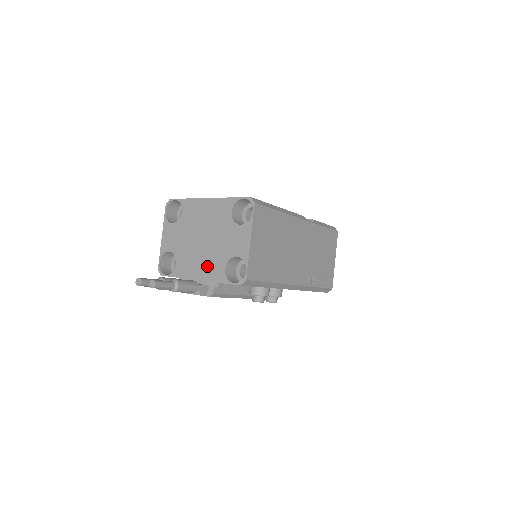
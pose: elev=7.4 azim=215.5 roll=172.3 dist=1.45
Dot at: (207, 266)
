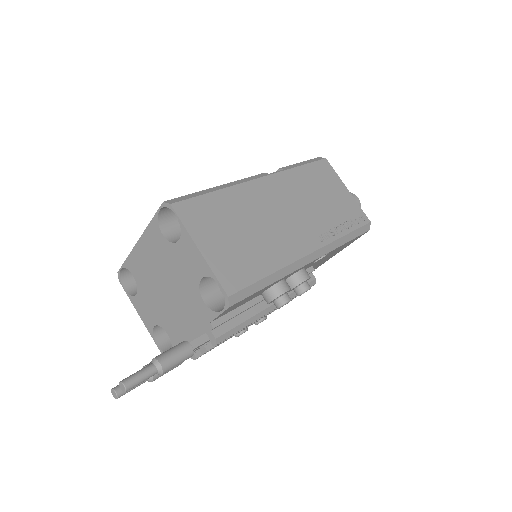
Dot at: (189, 313)
